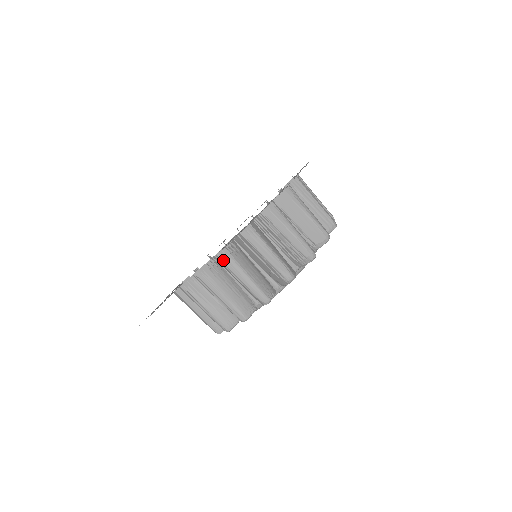
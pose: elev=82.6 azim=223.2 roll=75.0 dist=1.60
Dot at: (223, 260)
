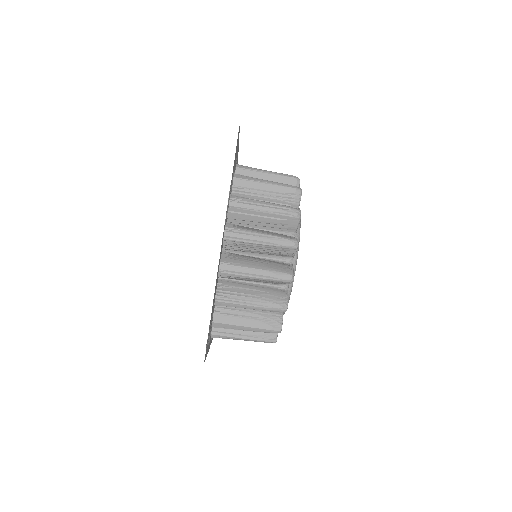
Dot at: (233, 235)
